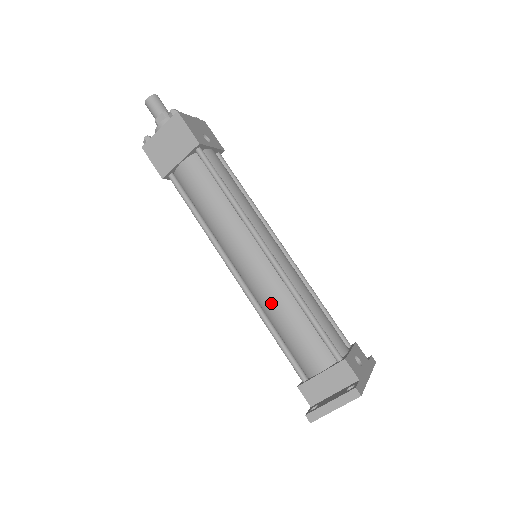
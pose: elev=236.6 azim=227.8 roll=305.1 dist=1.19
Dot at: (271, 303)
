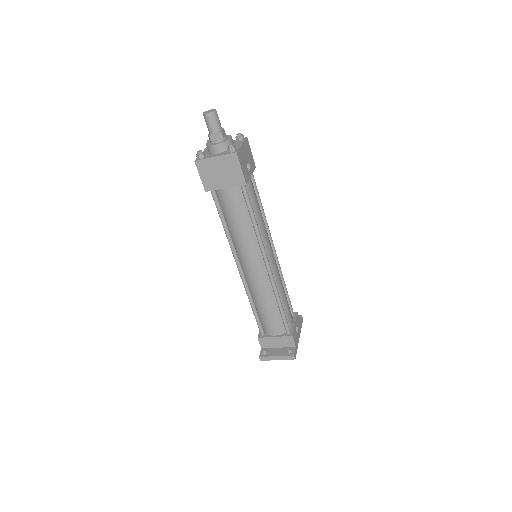
Dot at: (259, 294)
